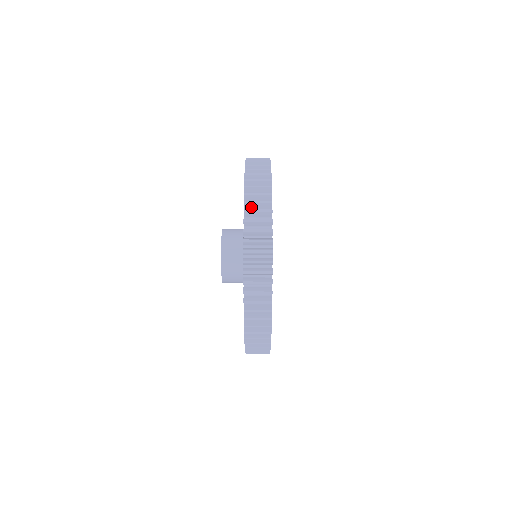
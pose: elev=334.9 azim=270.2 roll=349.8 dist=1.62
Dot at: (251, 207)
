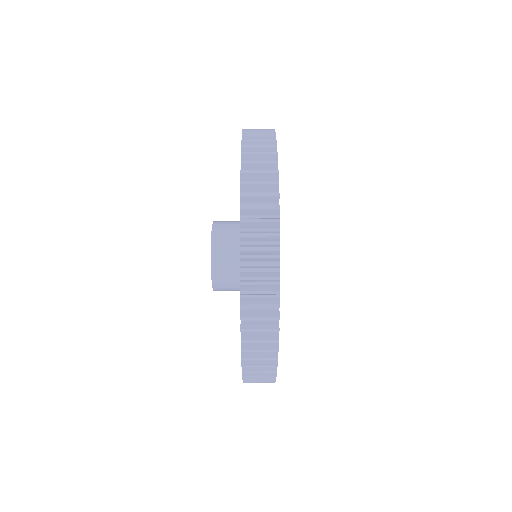
Dot at: (250, 267)
